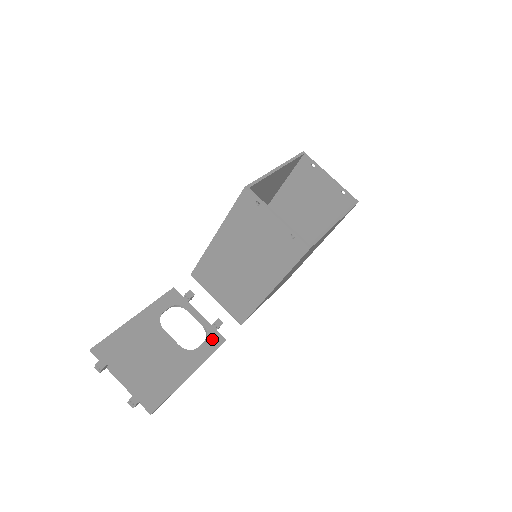
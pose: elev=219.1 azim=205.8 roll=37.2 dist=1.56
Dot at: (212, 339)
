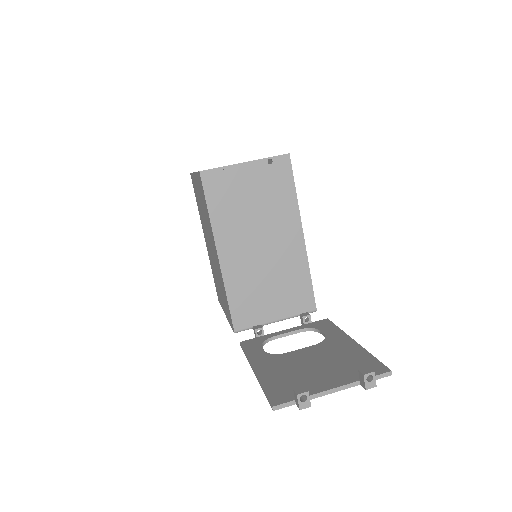
Dot at: (320, 326)
